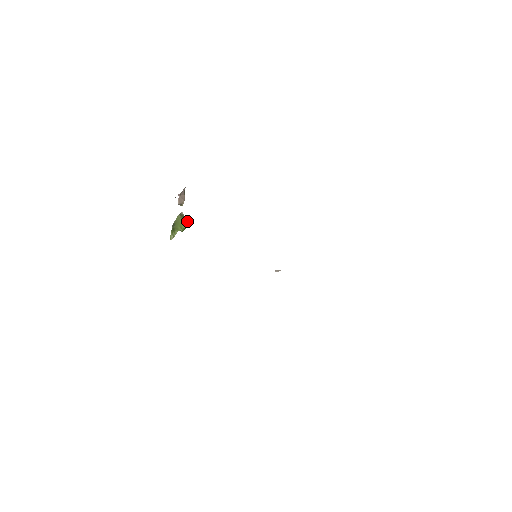
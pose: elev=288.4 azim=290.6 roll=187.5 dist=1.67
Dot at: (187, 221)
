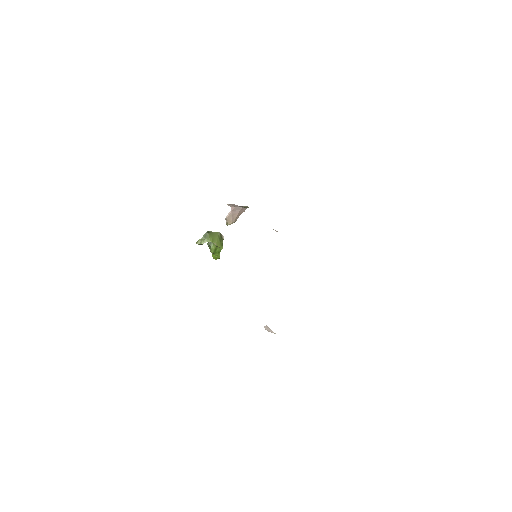
Dot at: occluded
